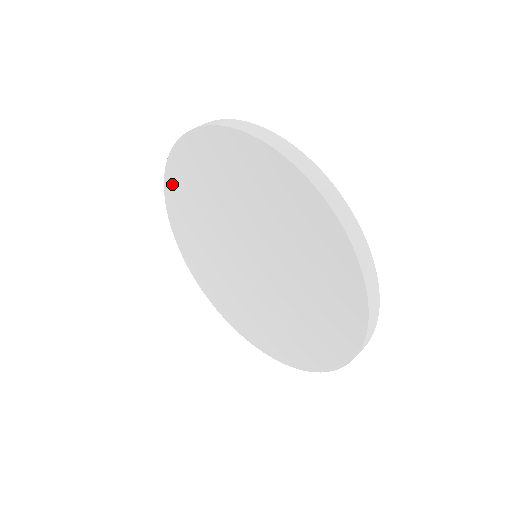
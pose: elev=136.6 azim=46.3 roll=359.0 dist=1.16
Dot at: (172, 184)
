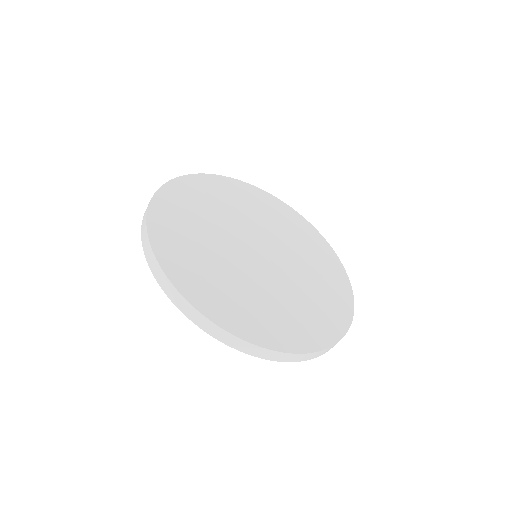
Dot at: occluded
